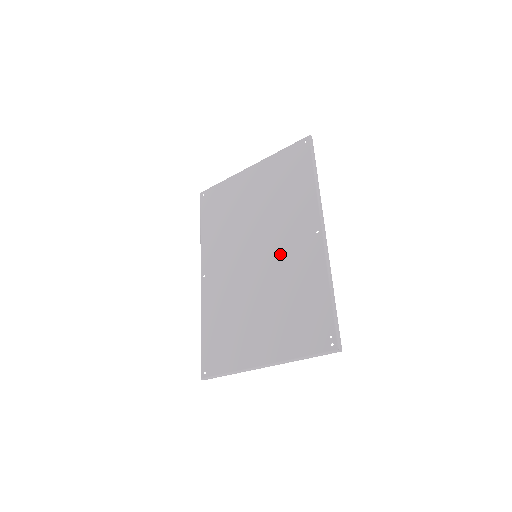
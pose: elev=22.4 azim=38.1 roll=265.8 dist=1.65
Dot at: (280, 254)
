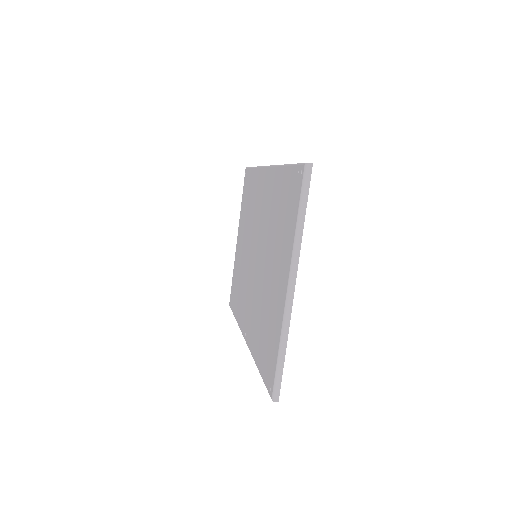
Dot at: (261, 223)
